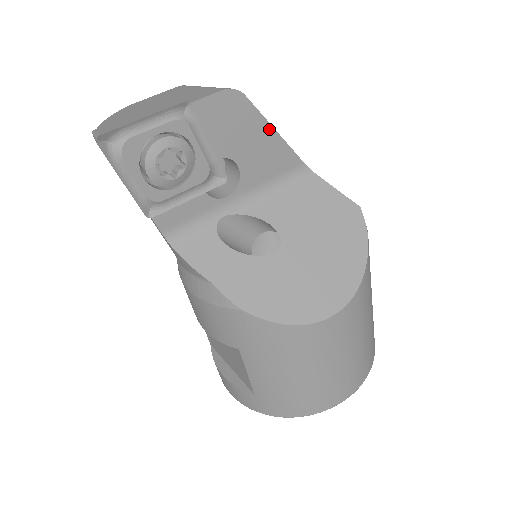
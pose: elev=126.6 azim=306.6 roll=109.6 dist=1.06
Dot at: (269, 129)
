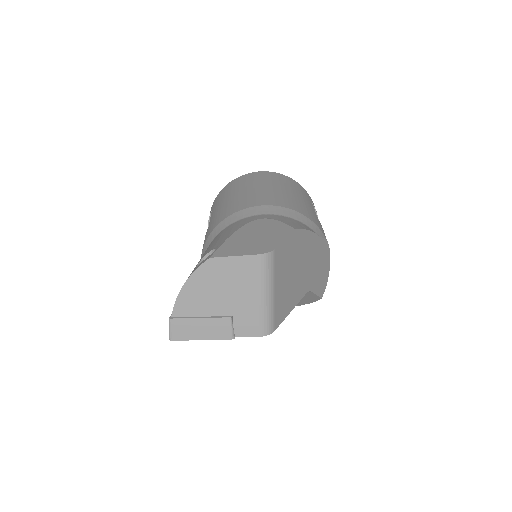
Dot at: (286, 313)
